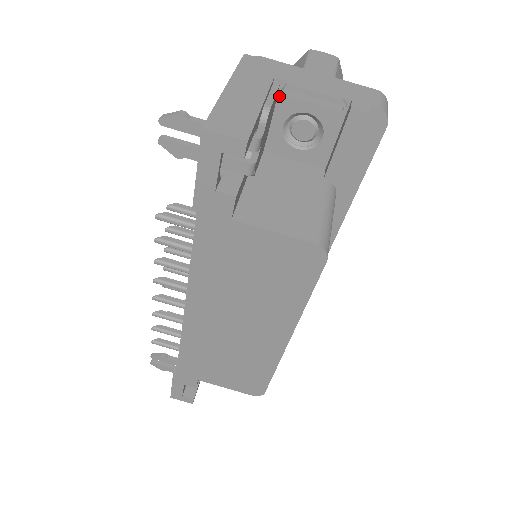
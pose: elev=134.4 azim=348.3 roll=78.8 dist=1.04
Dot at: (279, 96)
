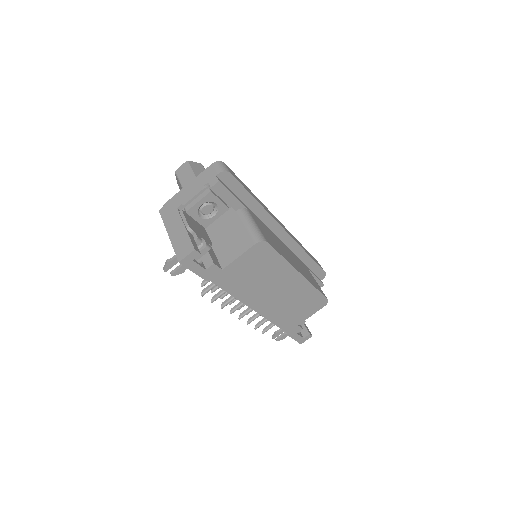
Dot at: (186, 213)
